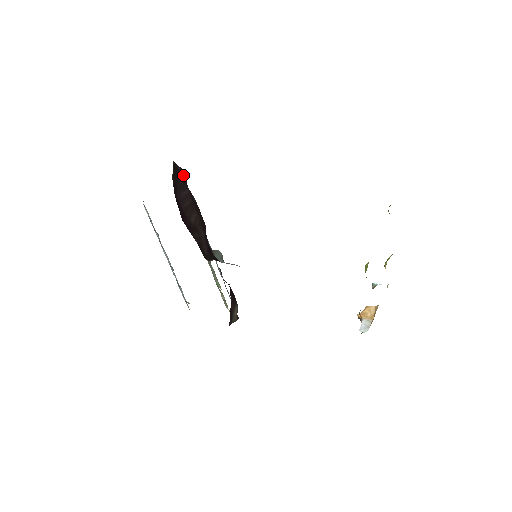
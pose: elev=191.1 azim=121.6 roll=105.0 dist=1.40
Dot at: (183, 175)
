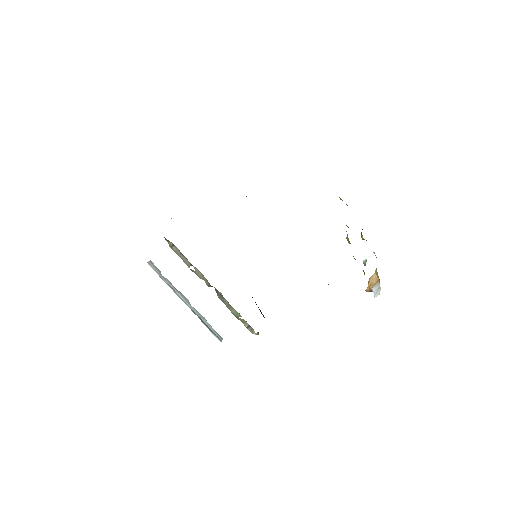
Dot at: occluded
